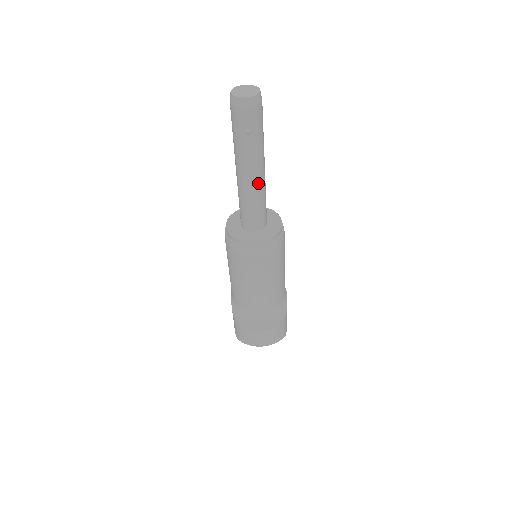
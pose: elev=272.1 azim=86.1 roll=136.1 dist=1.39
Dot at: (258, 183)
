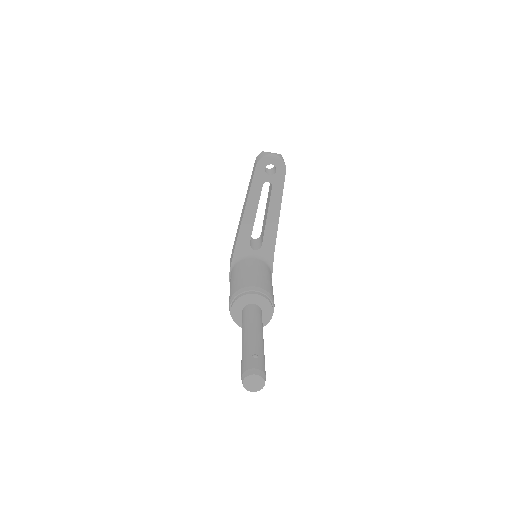
Dot at: occluded
